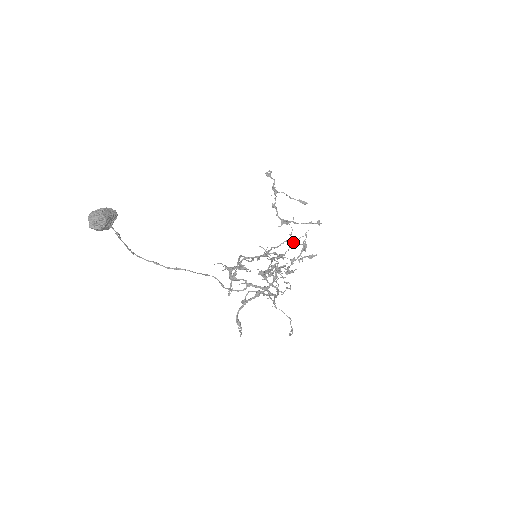
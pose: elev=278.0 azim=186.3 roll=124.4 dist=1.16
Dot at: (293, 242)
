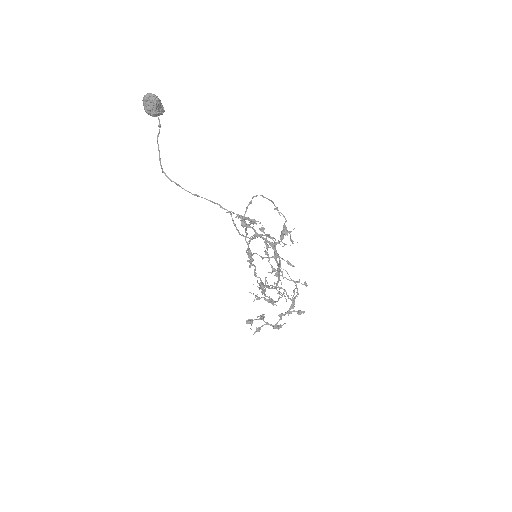
Dot at: (282, 296)
